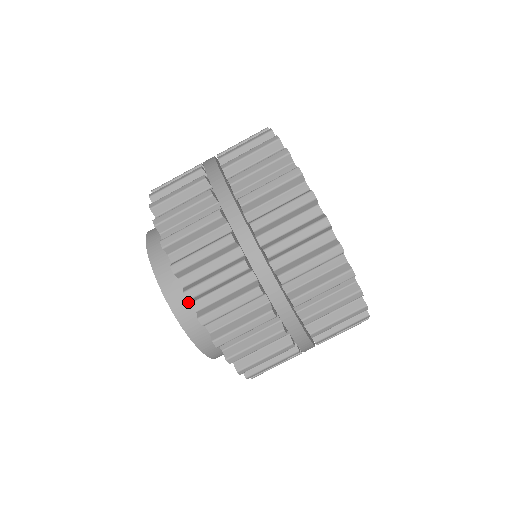
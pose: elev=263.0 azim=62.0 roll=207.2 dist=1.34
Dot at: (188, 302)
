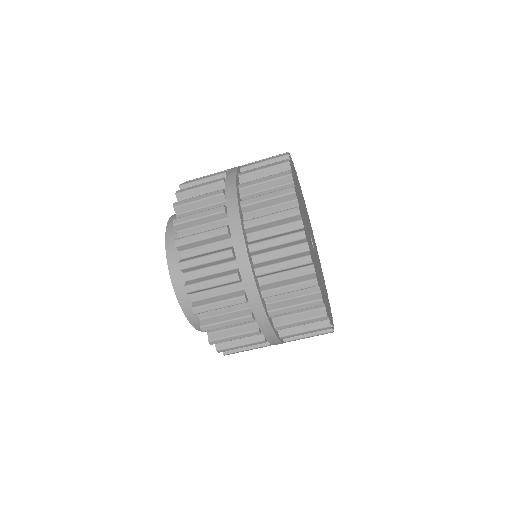
Dot at: occluded
